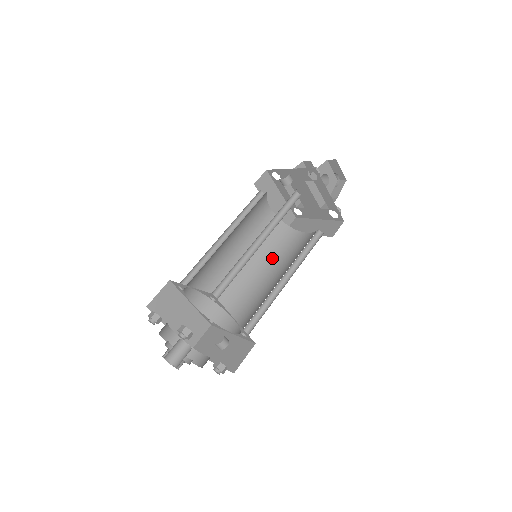
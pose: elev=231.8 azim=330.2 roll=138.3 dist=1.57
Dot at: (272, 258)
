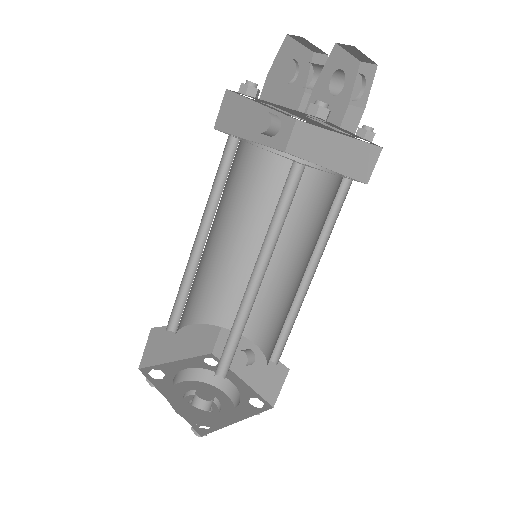
Dot at: occluded
